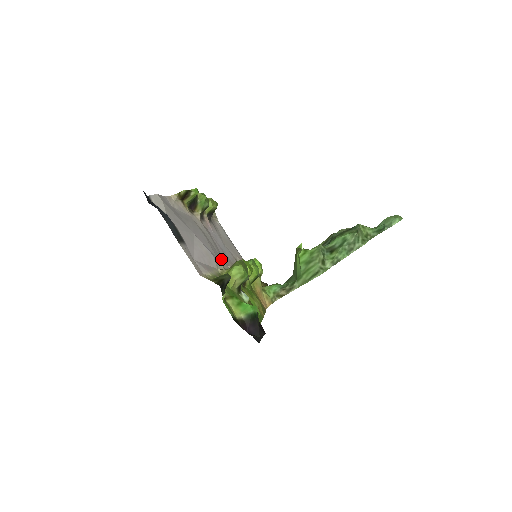
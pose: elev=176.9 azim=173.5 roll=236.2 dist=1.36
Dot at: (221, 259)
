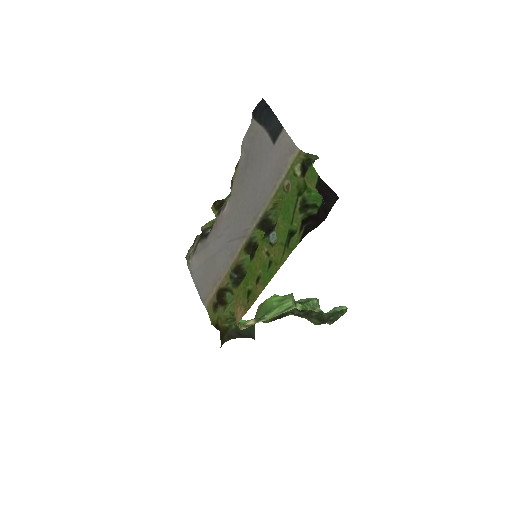
Dot at: (249, 219)
